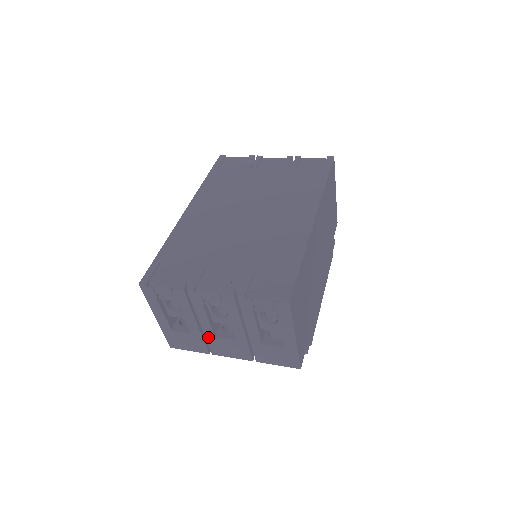
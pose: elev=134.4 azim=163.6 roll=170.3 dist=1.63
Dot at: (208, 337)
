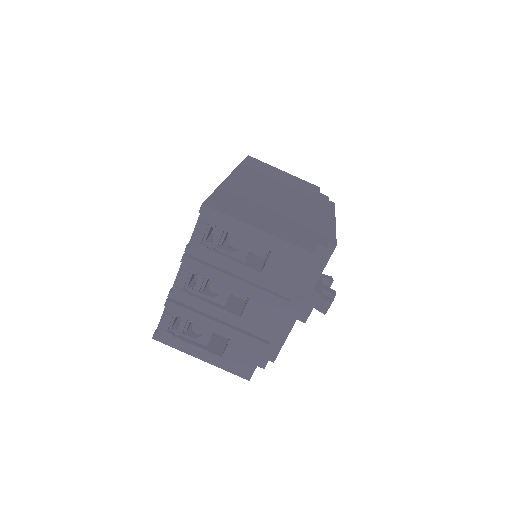
Dot at: (240, 325)
